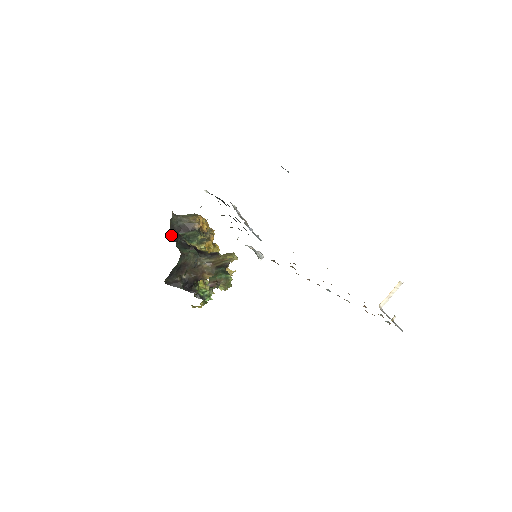
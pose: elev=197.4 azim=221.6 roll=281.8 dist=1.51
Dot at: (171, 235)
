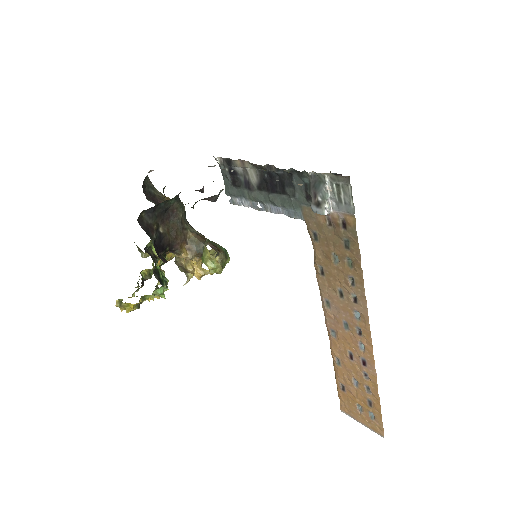
Dot at: occluded
